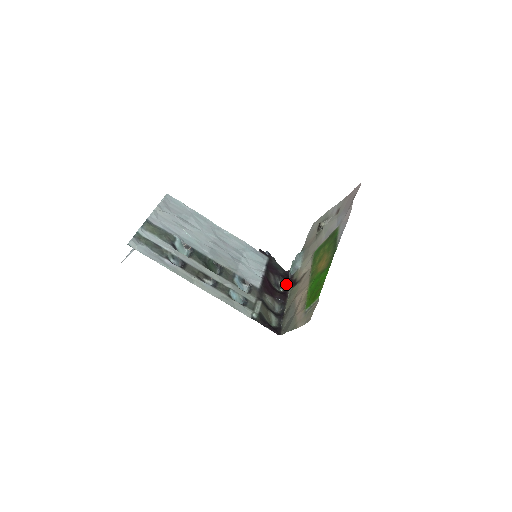
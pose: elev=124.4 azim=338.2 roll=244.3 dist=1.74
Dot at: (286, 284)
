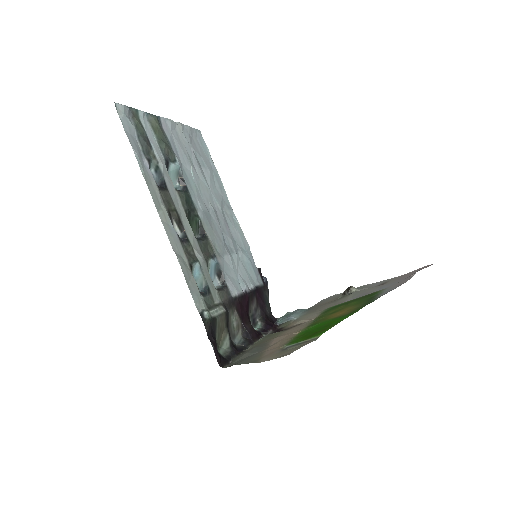
Dot at: (265, 327)
